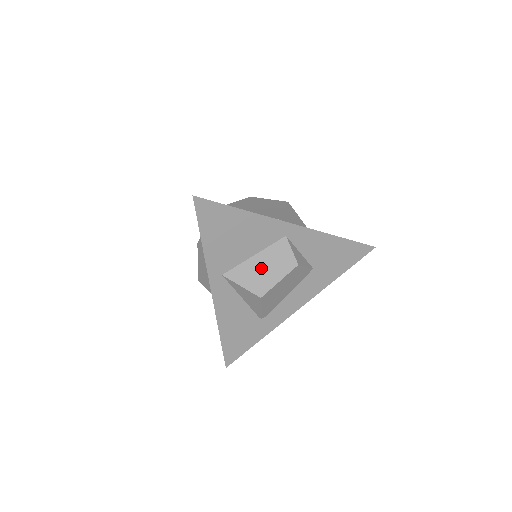
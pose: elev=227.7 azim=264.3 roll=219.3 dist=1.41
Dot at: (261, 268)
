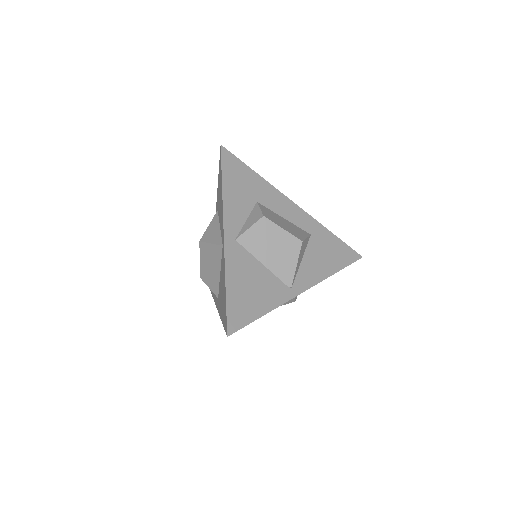
Dot at: occluded
